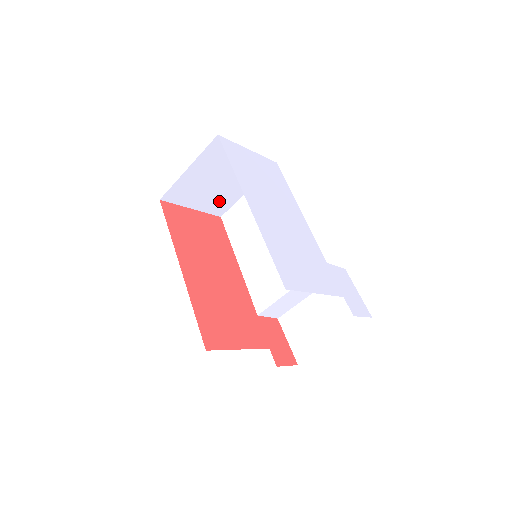
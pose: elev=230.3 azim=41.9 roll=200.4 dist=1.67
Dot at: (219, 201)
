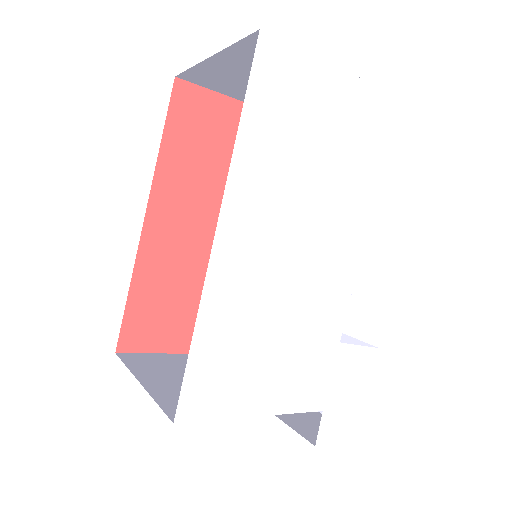
Dot at: occluded
